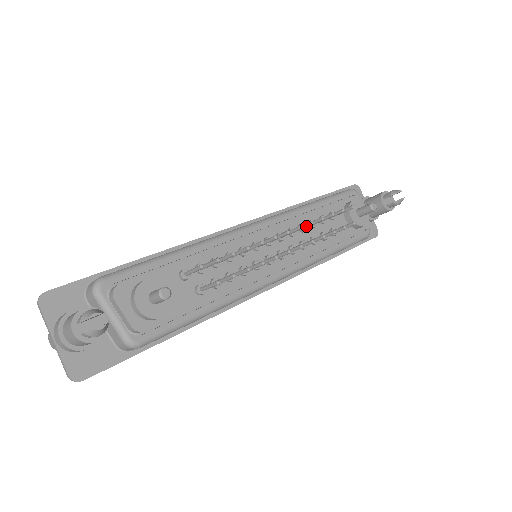
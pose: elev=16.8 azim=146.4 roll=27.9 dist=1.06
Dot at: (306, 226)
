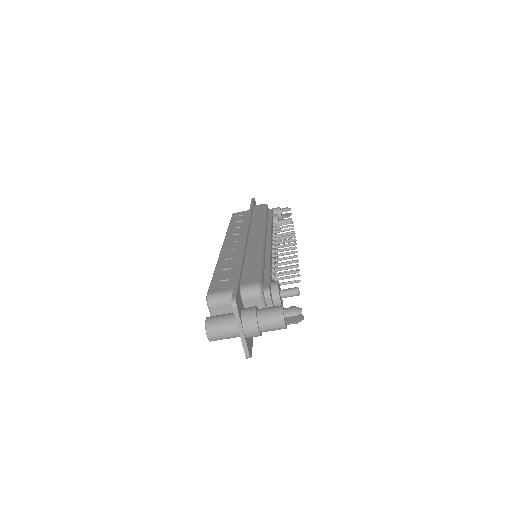
Dot at: (290, 237)
